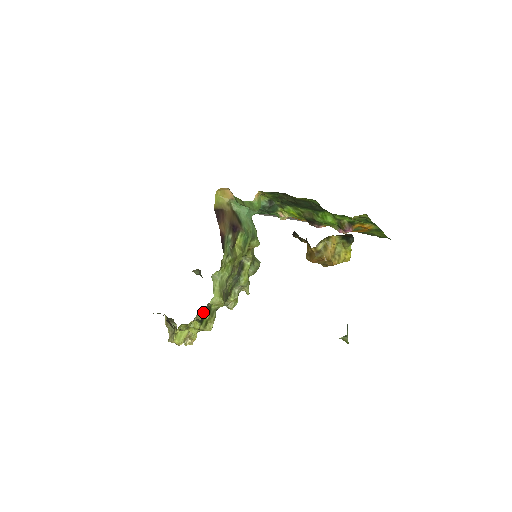
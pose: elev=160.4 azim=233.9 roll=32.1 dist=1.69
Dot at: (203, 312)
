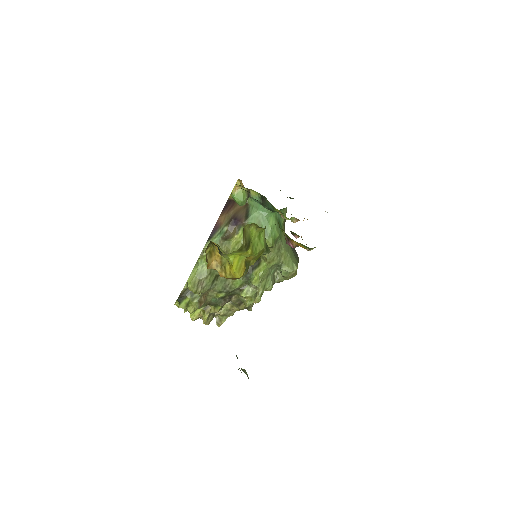
Dot at: occluded
